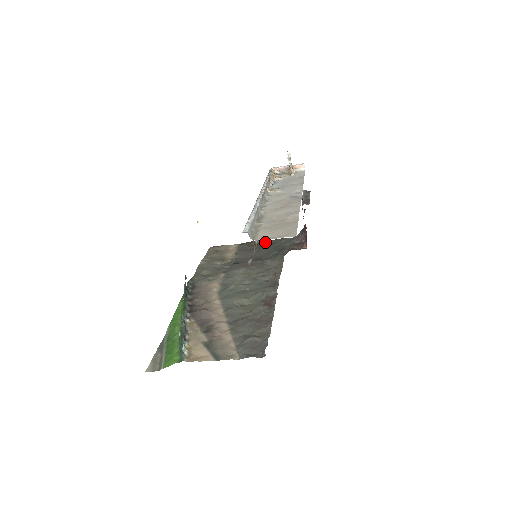
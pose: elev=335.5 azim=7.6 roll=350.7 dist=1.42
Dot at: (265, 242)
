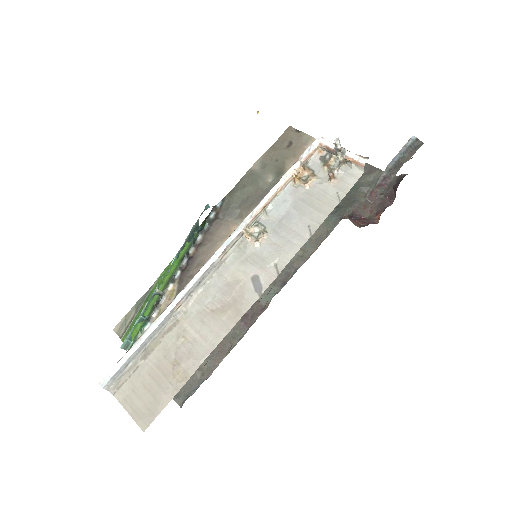
Dot at: occluded
